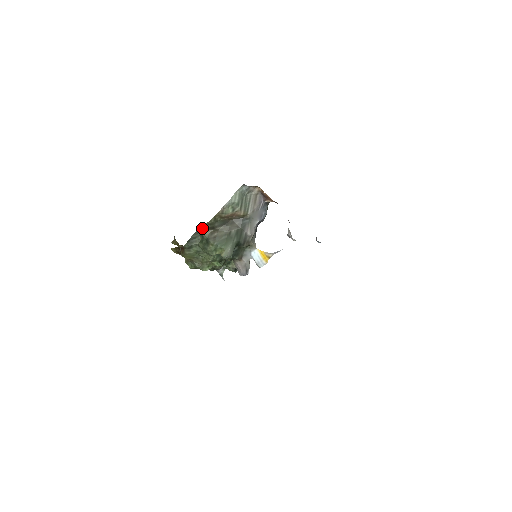
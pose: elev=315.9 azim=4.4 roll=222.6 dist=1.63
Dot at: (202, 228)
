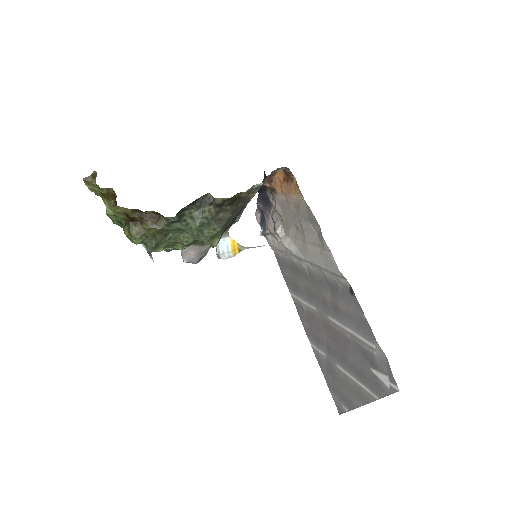
Dot at: (206, 200)
